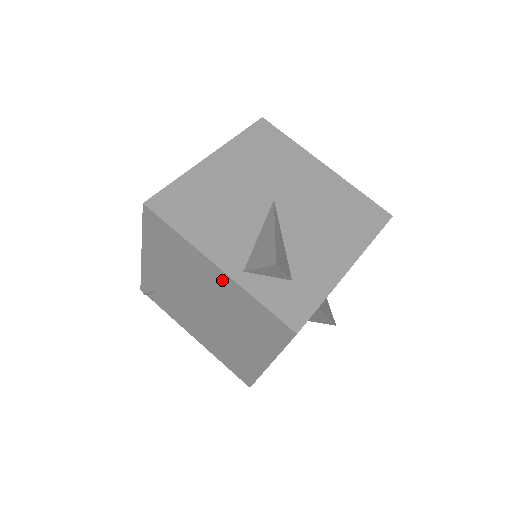
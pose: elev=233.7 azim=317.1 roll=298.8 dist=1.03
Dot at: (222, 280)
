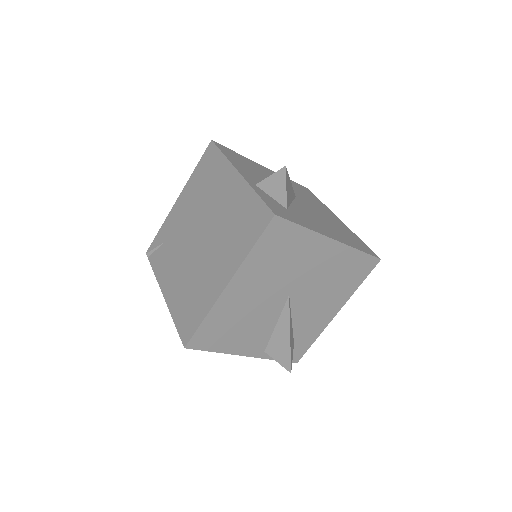
Dot at: (236, 187)
